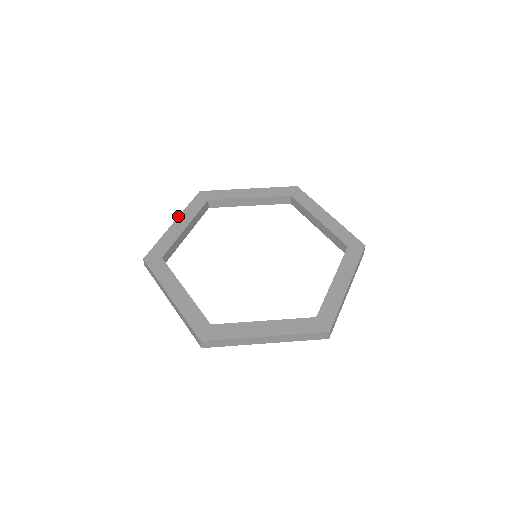
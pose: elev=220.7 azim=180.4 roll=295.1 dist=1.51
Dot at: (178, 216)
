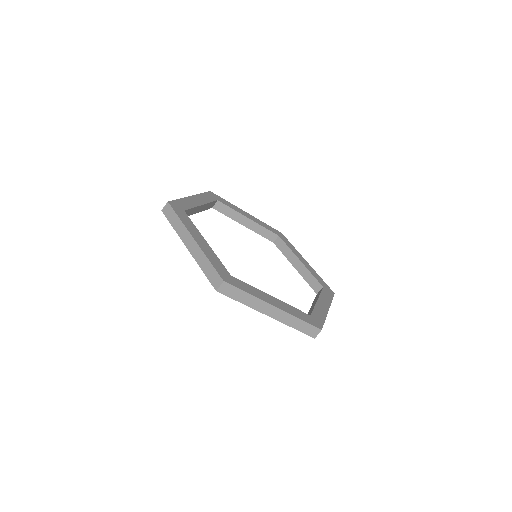
Dot at: occluded
